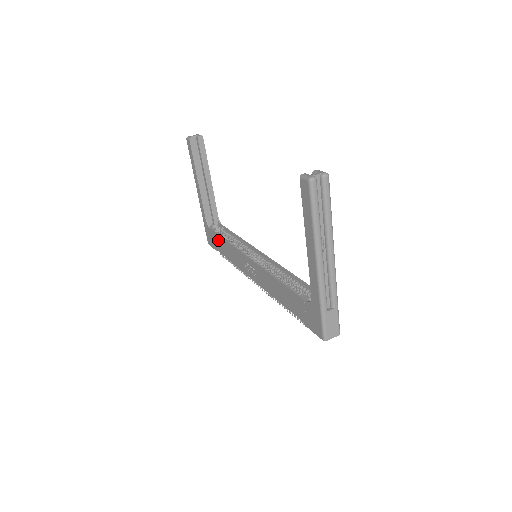
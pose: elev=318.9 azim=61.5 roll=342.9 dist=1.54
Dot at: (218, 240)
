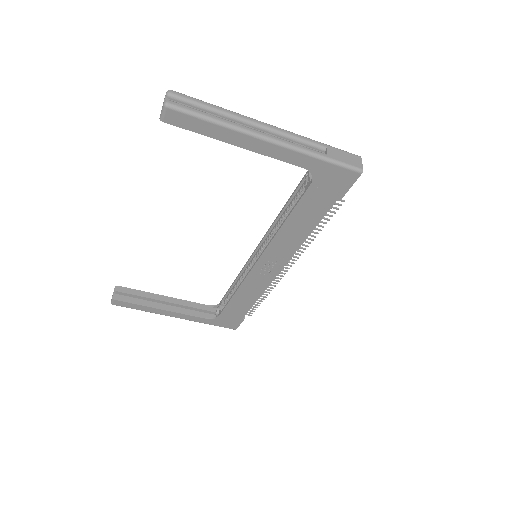
Dot at: (232, 309)
